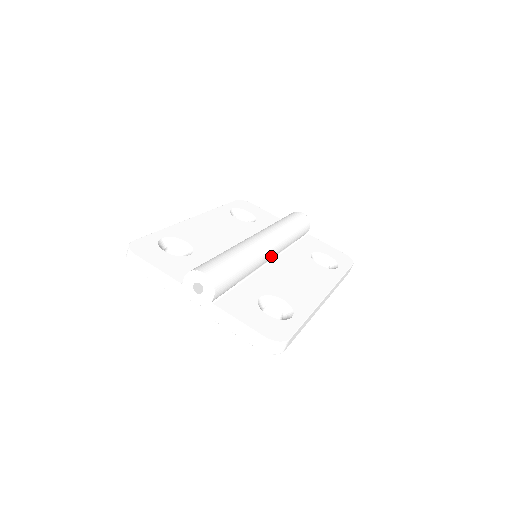
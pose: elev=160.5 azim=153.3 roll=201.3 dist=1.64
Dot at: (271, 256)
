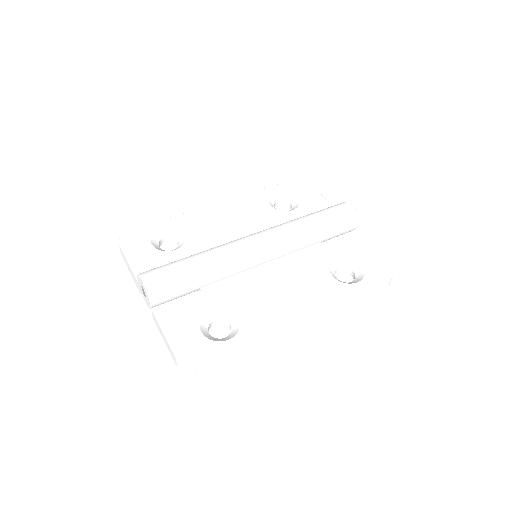
Dot at: (265, 260)
